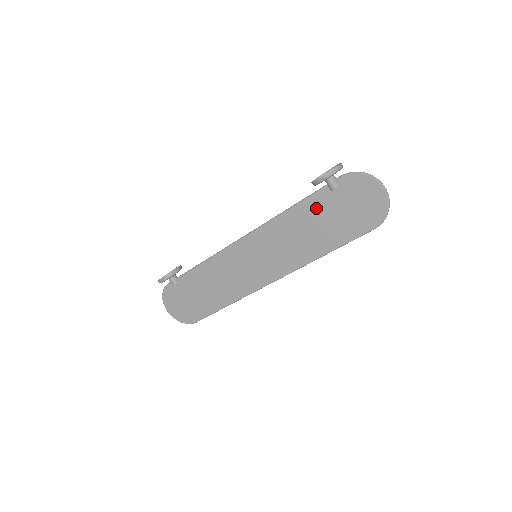
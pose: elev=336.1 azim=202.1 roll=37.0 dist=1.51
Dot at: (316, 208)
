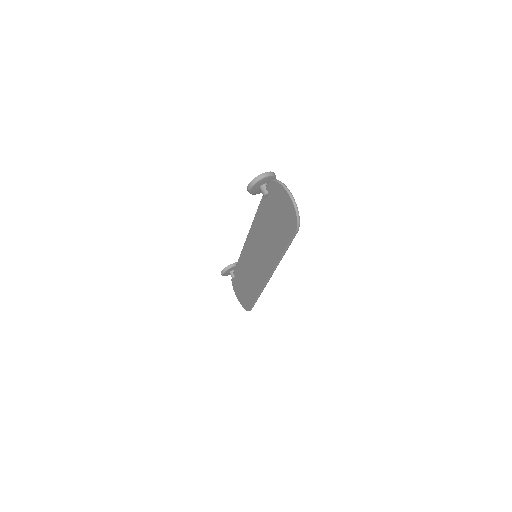
Dot at: (265, 214)
